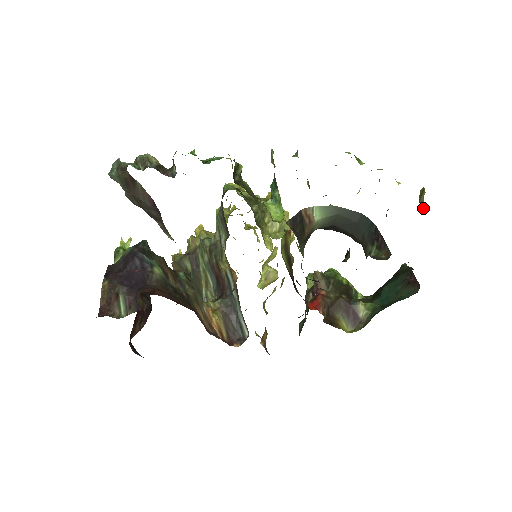
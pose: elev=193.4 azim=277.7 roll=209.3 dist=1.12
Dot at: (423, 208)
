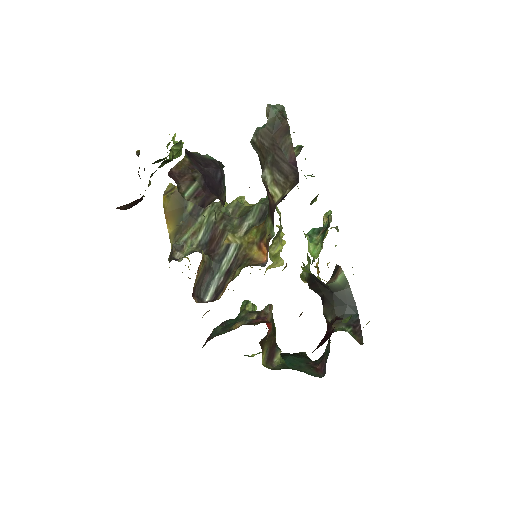
Dot at: occluded
